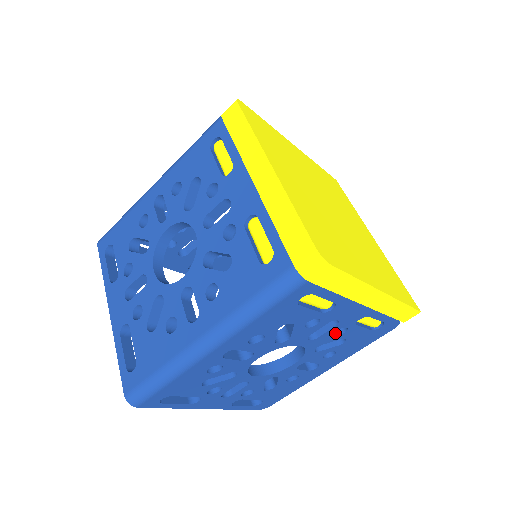
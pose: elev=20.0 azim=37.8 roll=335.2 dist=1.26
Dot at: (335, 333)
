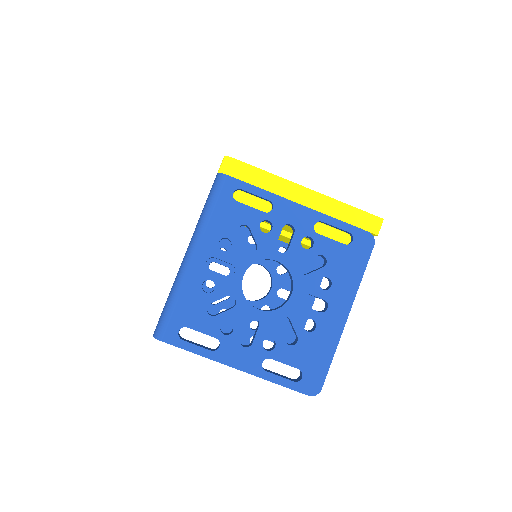
Dot at: (307, 249)
